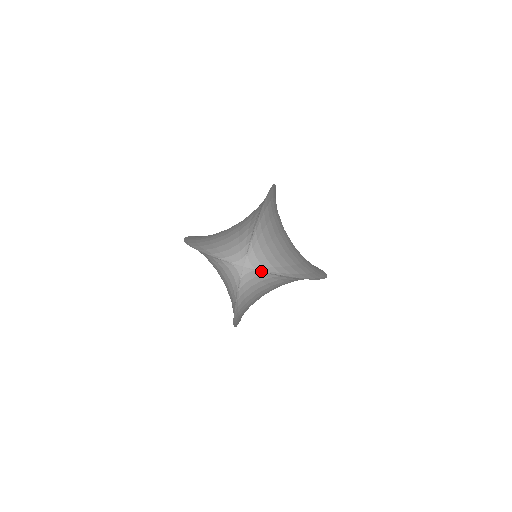
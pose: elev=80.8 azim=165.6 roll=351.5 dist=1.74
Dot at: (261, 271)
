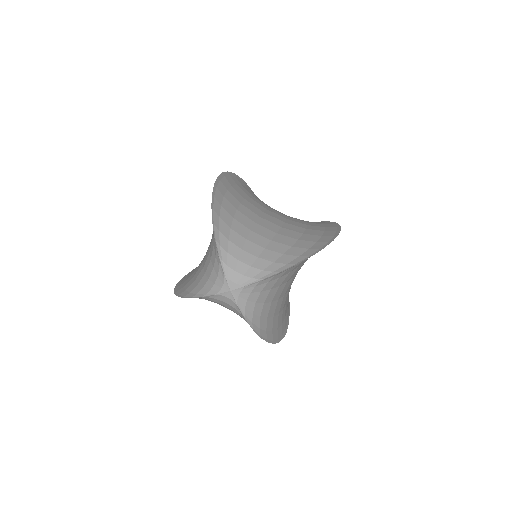
Dot at: (251, 284)
